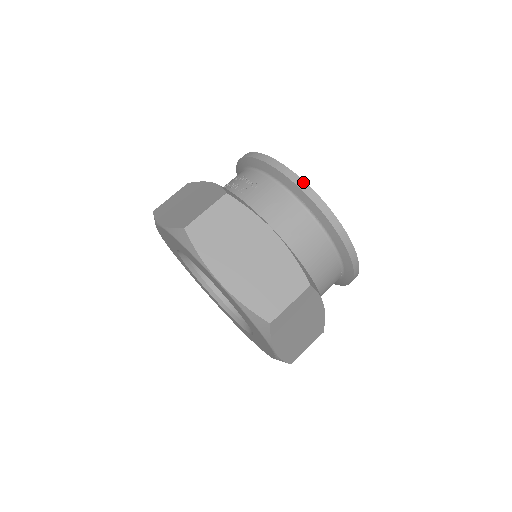
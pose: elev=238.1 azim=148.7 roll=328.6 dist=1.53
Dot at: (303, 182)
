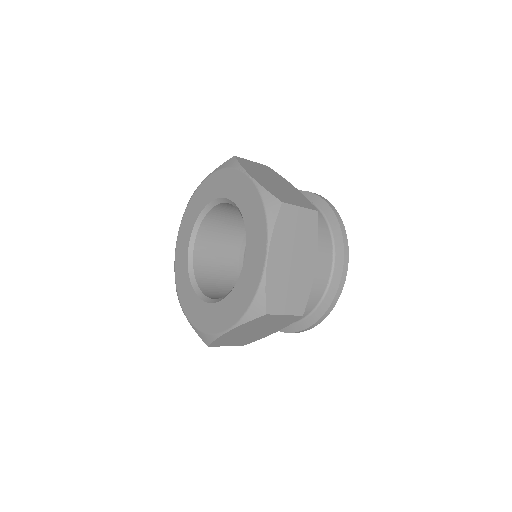
Dot at: occluded
